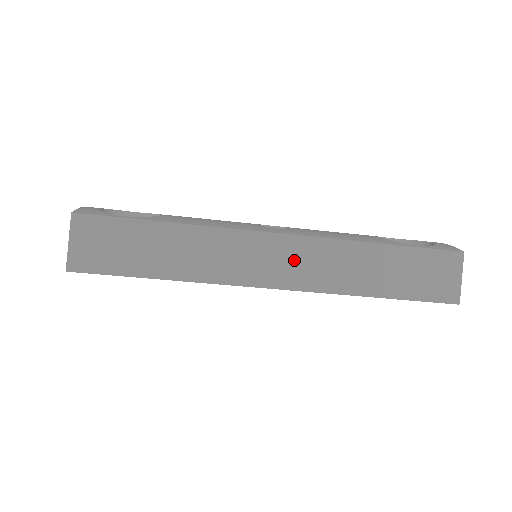
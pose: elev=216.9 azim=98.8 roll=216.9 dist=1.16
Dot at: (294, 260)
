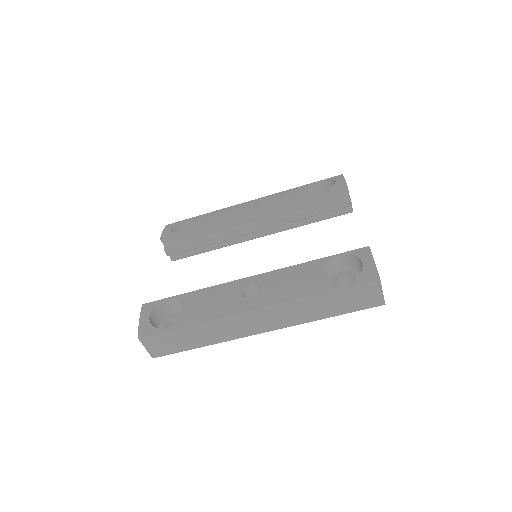
Dot at: (269, 318)
